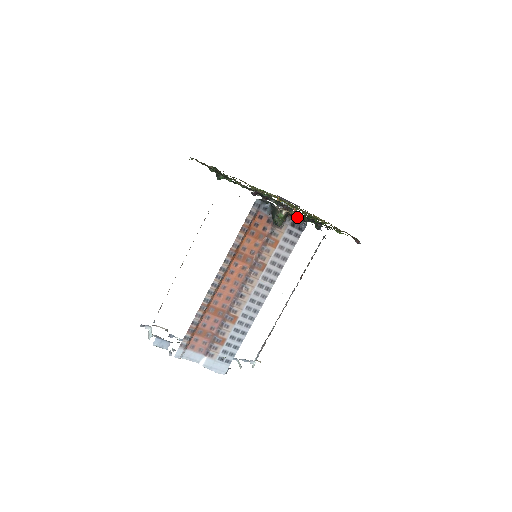
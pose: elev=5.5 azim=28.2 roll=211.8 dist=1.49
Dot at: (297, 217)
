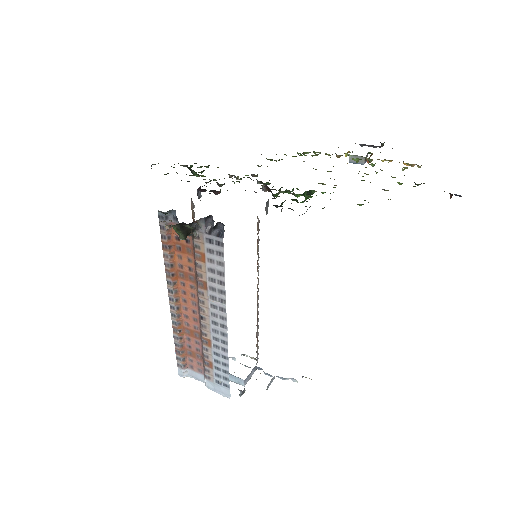
Dot at: occluded
